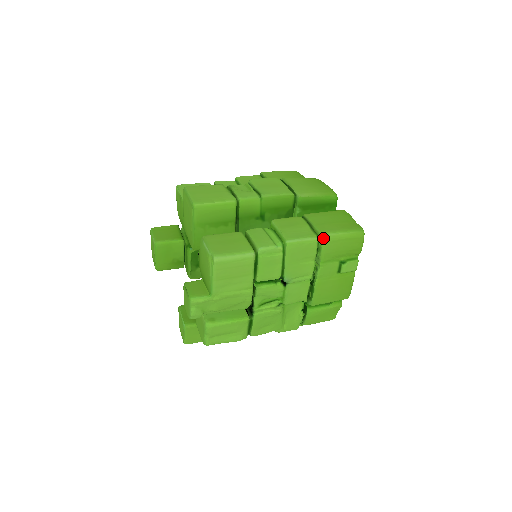
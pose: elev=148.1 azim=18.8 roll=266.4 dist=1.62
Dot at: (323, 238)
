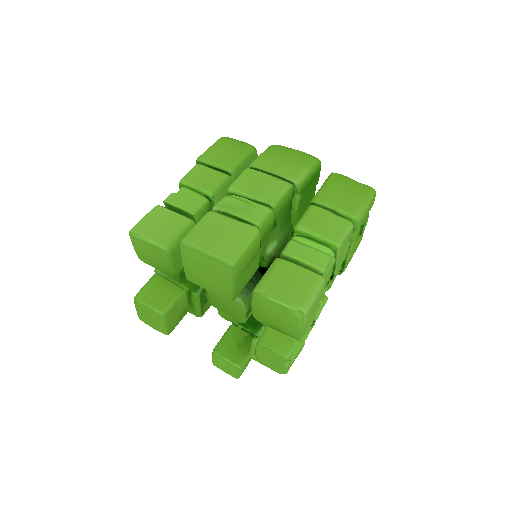
Dot at: (358, 221)
